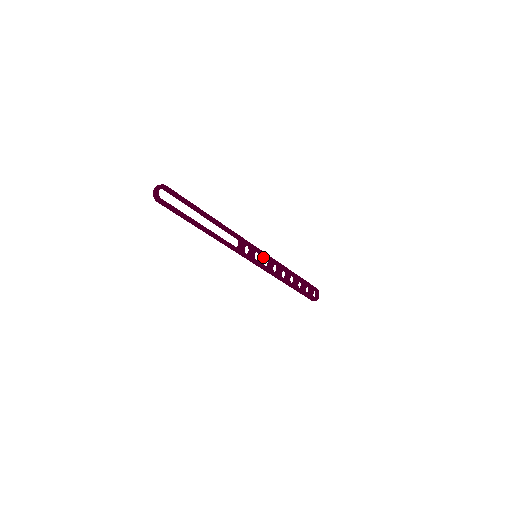
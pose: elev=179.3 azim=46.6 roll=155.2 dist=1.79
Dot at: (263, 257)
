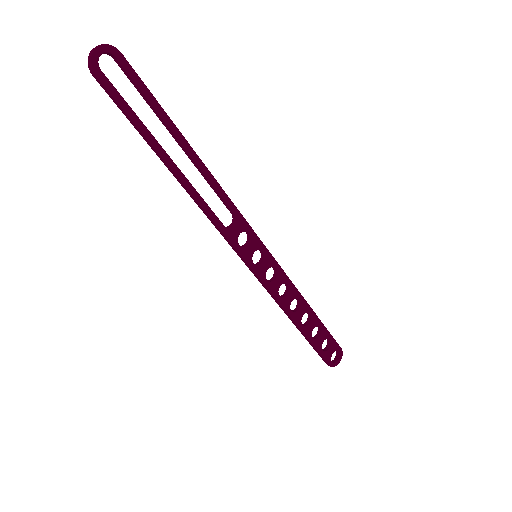
Dot at: (268, 262)
